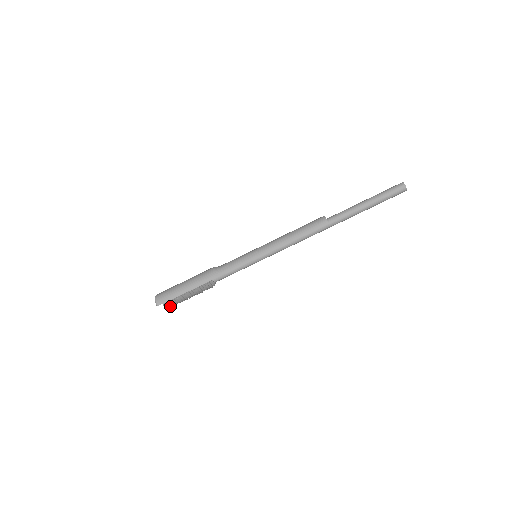
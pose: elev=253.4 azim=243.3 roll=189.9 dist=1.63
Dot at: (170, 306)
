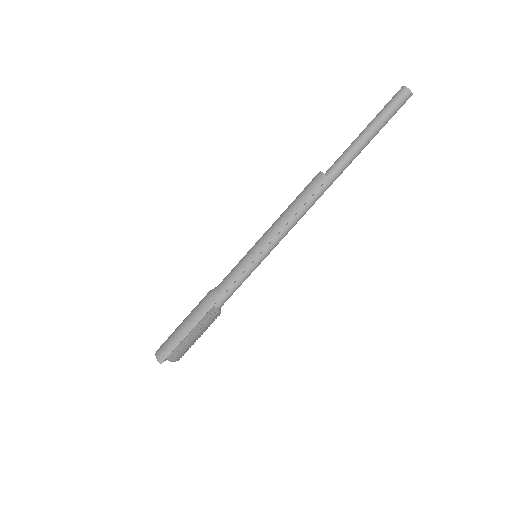
Dot at: (178, 358)
